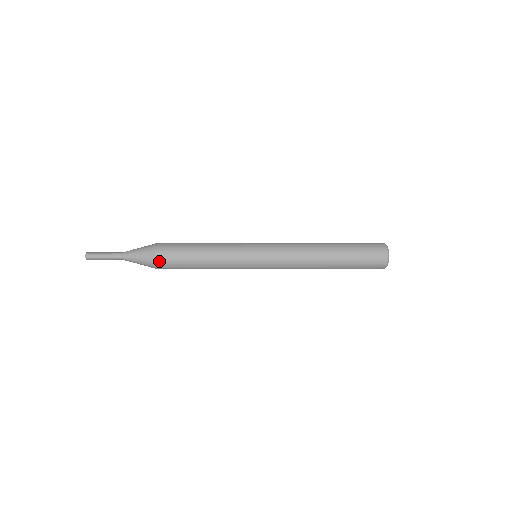
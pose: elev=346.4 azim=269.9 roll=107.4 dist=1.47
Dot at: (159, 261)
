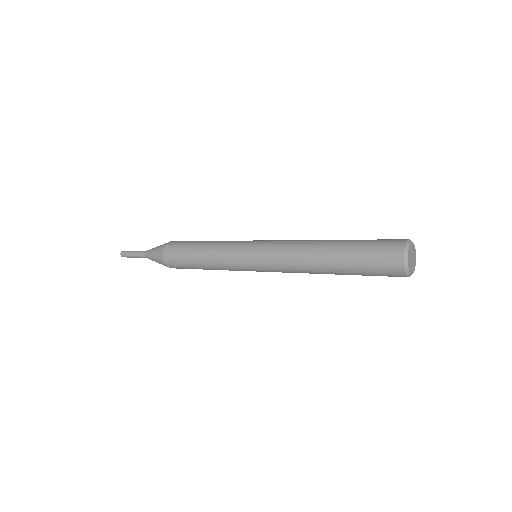
Dot at: (166, 260)
